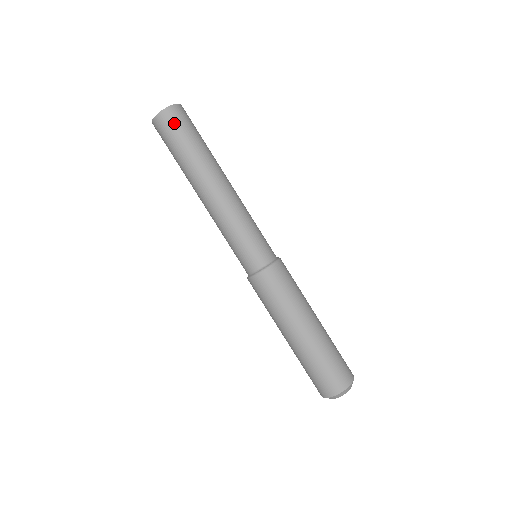
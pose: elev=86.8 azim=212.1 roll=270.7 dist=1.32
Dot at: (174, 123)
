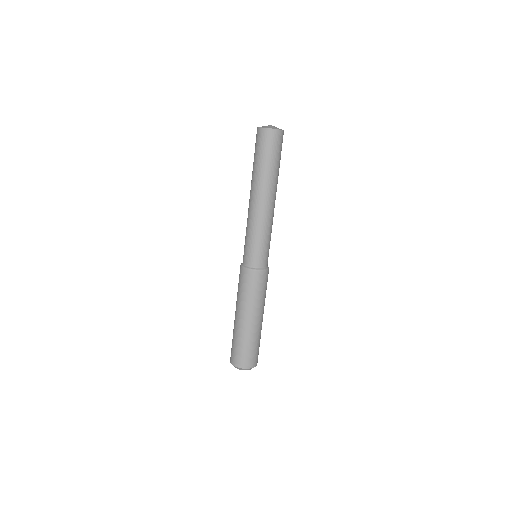
Dot at: (278, 143)
